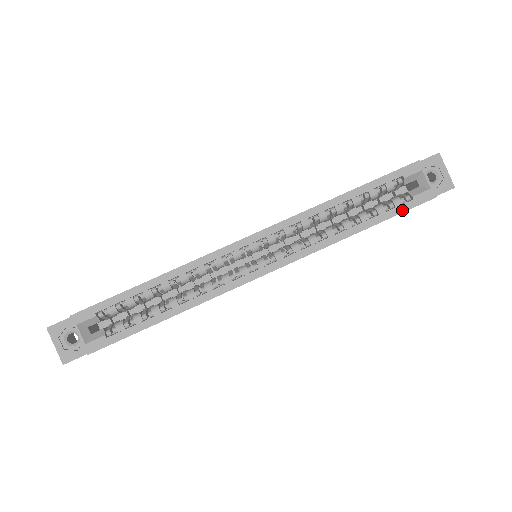
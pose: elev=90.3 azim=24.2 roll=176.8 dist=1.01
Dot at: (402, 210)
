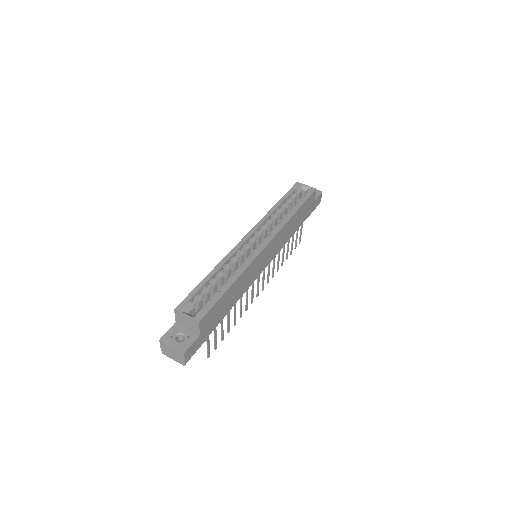
Dot at: (307, 198)
